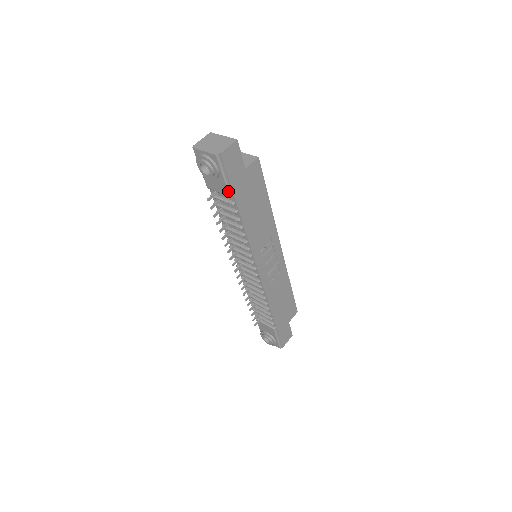
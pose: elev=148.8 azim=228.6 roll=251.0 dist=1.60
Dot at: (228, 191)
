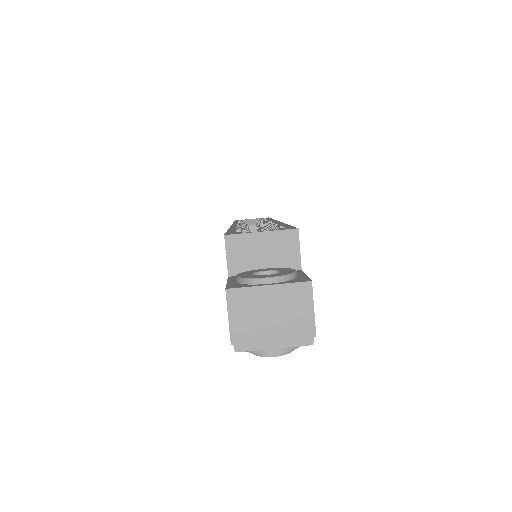
Dot at: occluded
